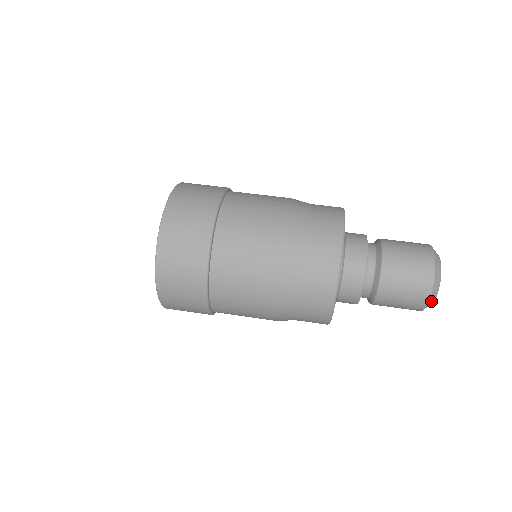
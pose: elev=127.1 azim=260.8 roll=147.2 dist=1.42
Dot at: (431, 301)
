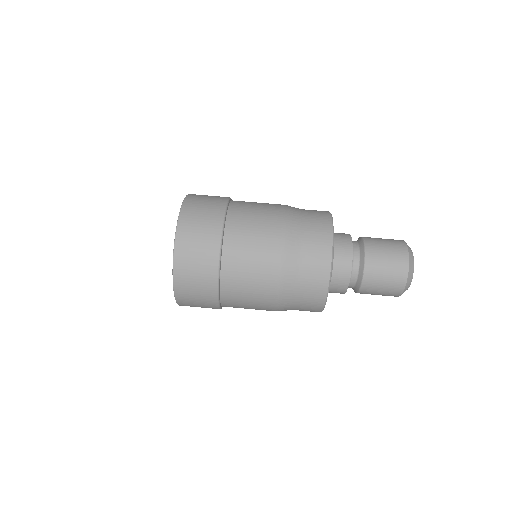
Dot at: (410, 278)
